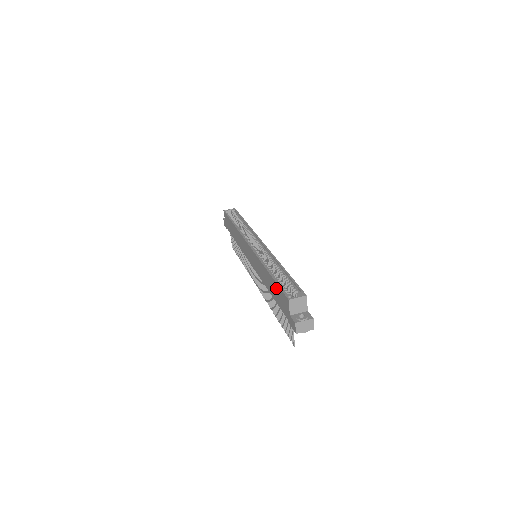
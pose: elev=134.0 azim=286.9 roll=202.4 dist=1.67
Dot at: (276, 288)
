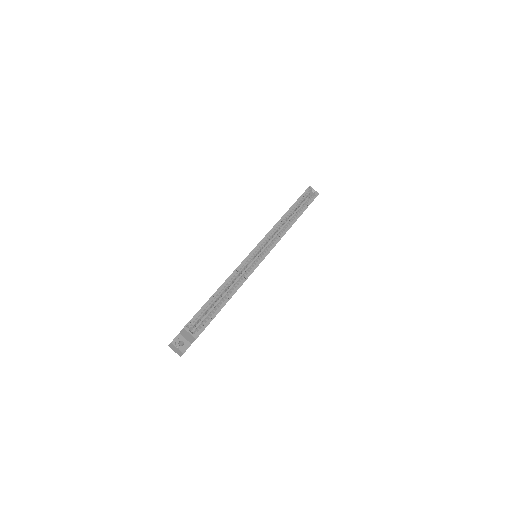
Dot at: occluded
